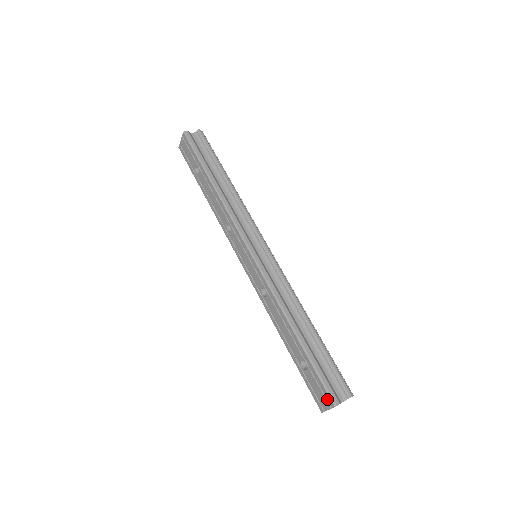
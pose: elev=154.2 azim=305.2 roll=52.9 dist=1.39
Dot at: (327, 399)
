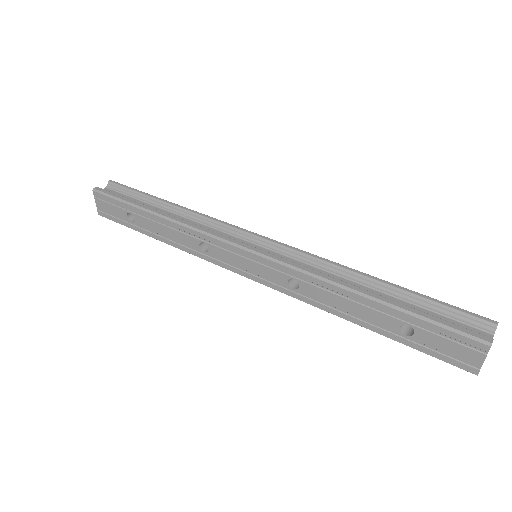
Dot at: (471, 347)
